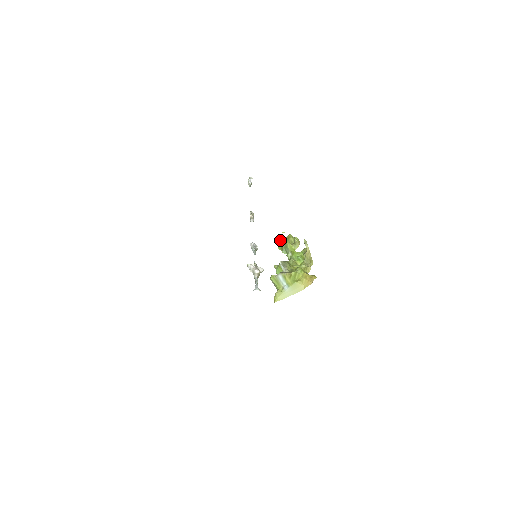
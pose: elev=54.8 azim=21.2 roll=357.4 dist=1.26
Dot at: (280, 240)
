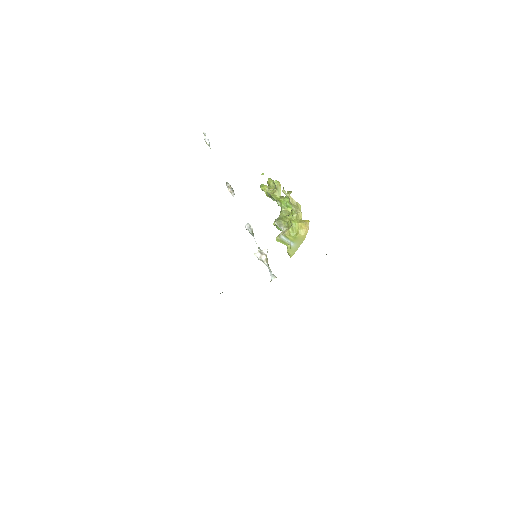
Dot at: (264, 186)
